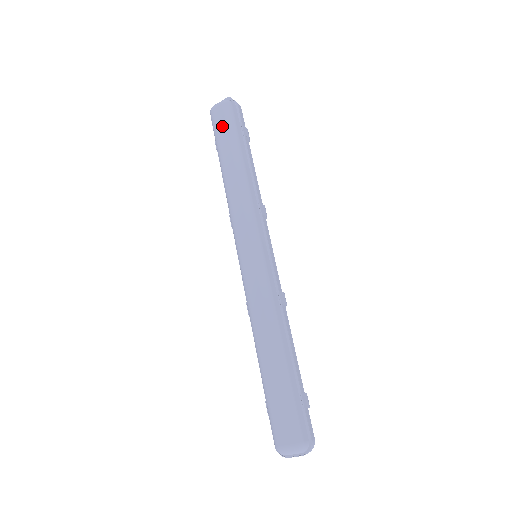
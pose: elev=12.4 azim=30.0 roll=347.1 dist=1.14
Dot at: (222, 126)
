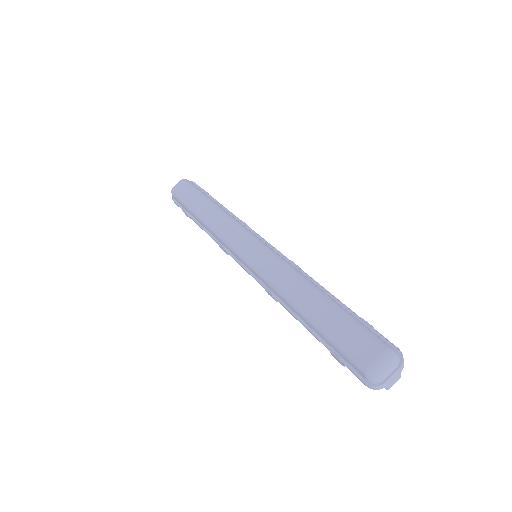
Dot at: (187, 191)
